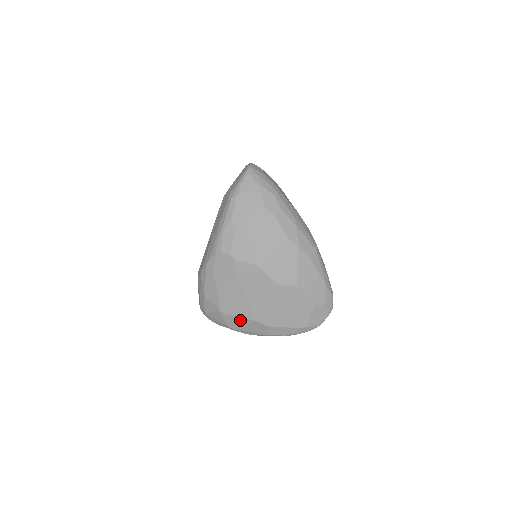
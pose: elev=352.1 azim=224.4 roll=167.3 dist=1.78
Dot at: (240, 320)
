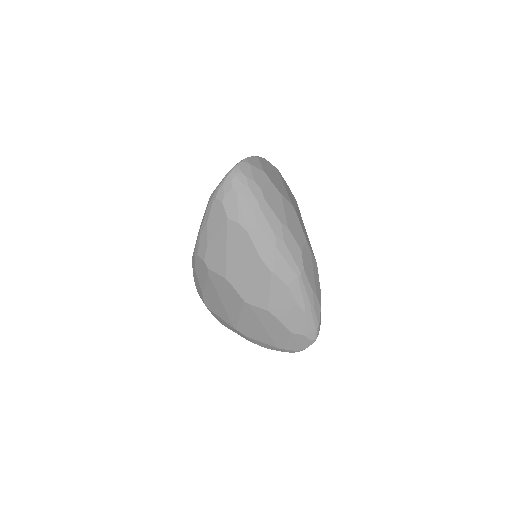
Dot at: (222, 320)
